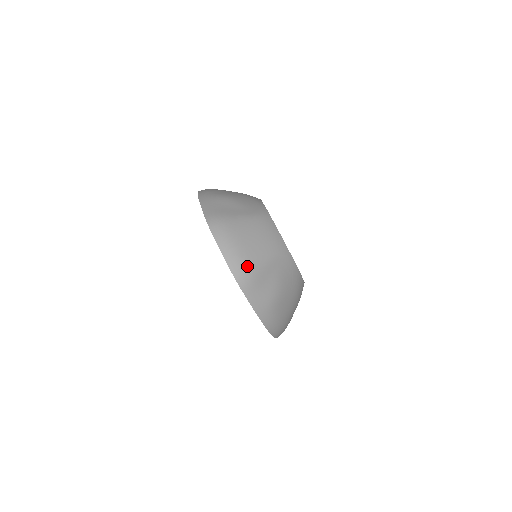
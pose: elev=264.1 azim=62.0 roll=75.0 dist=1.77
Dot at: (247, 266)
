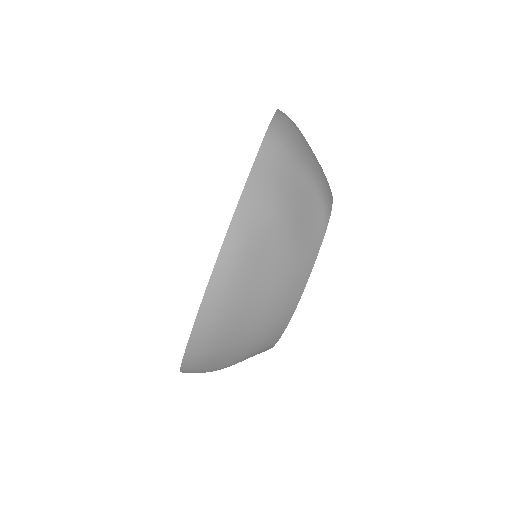
Dot at: (291, 139)
